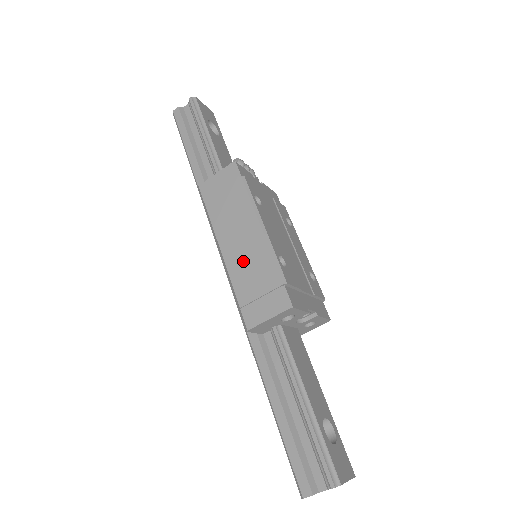
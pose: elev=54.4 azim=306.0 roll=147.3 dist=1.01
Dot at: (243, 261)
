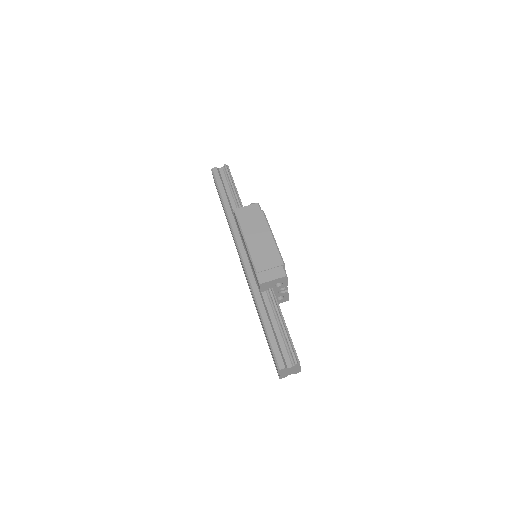
Dot at: (261, 251)
